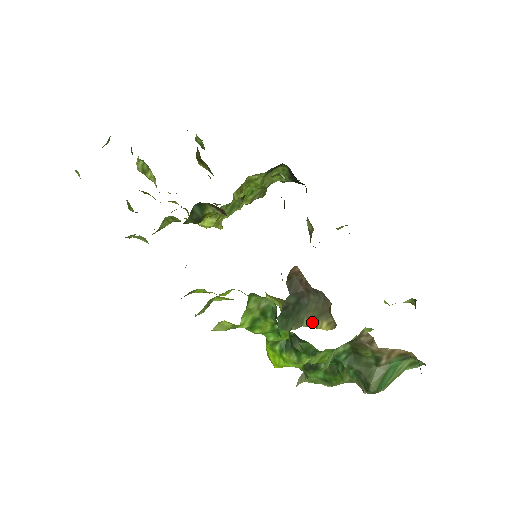
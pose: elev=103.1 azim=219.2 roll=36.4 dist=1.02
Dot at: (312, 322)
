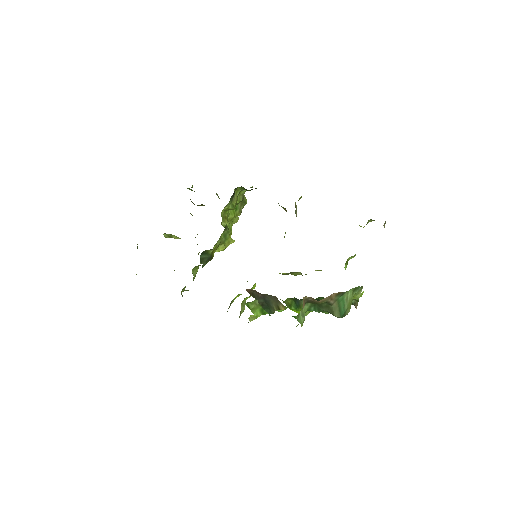
Dot at: (277, 307)
